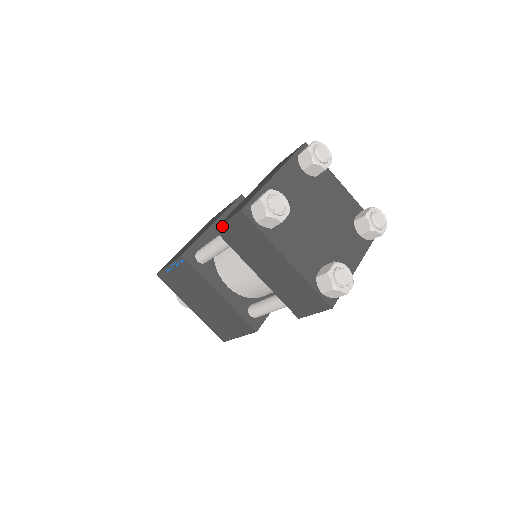
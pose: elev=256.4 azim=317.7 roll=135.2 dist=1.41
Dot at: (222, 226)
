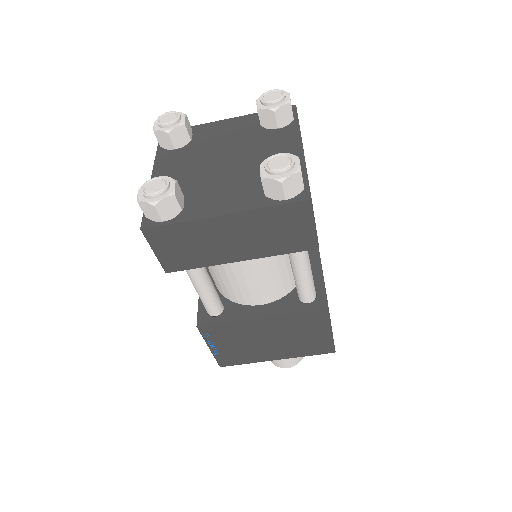
Dot at: (161, 262)
